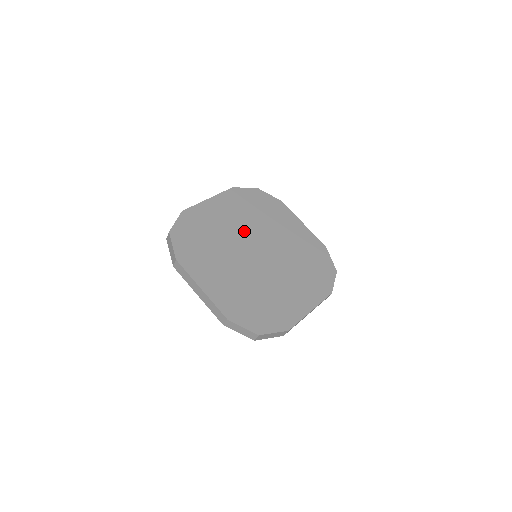
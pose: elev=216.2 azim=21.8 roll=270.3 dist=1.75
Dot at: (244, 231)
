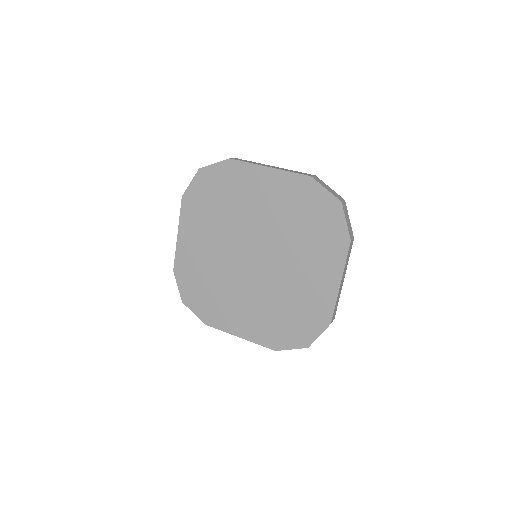
Dot at: (265, 228)
